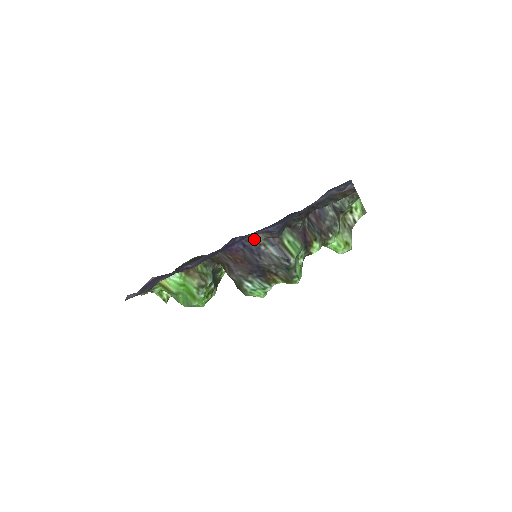
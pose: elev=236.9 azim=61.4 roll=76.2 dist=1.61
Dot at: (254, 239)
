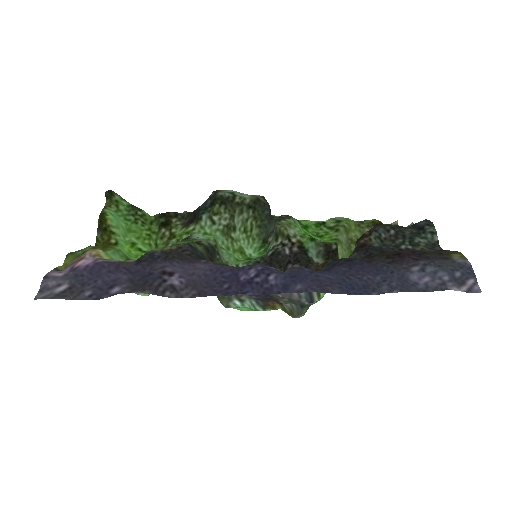
Dot at: (286, 270)
